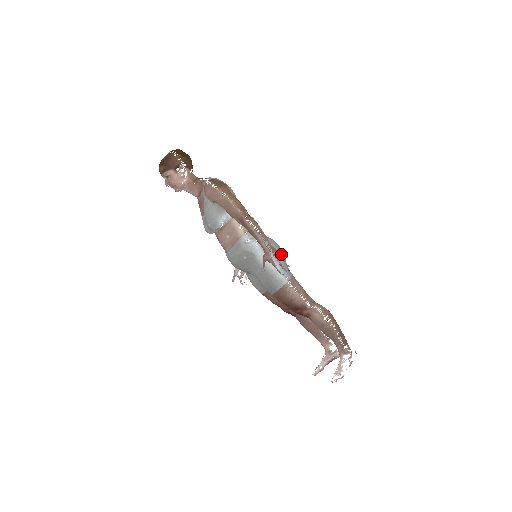
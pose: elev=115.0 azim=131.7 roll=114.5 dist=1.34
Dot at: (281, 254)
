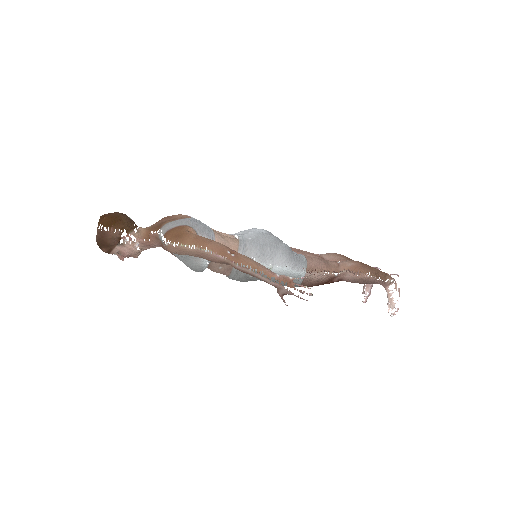
Dot at: (293, 278)
